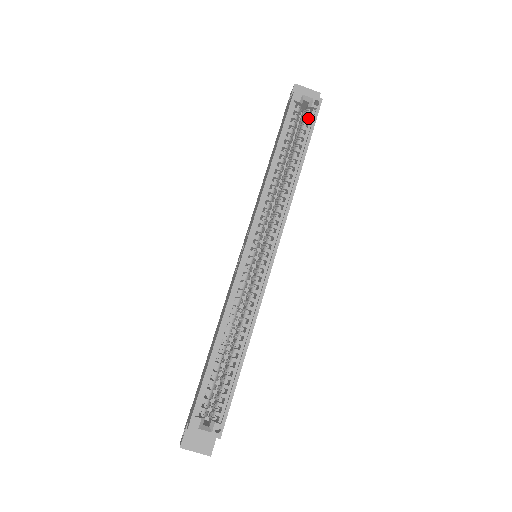
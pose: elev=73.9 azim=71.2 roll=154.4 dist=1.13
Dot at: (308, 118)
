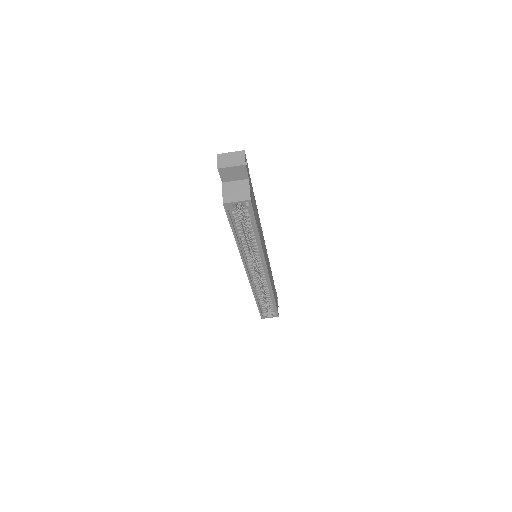
Dot at: occluded
